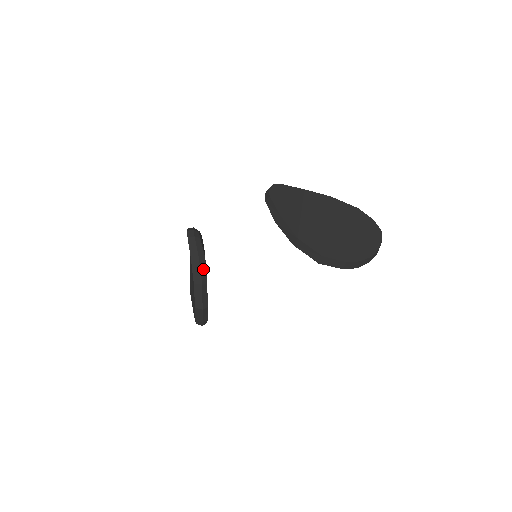
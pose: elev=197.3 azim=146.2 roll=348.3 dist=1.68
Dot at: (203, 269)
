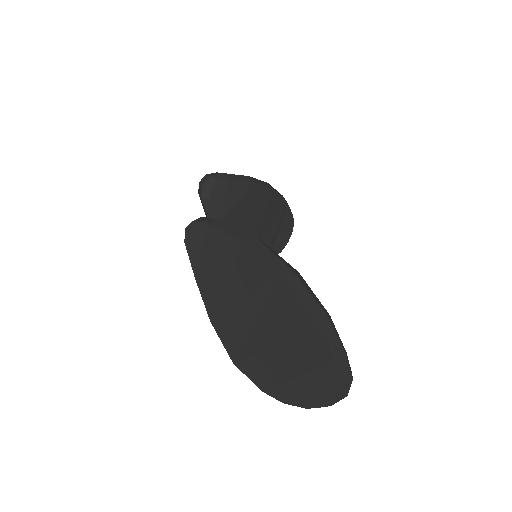
Dot at: occluded
